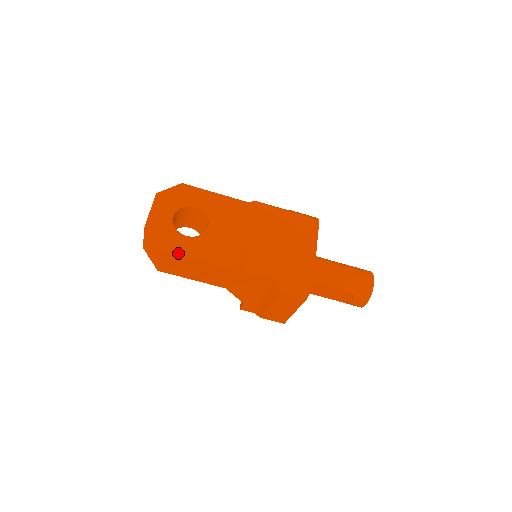
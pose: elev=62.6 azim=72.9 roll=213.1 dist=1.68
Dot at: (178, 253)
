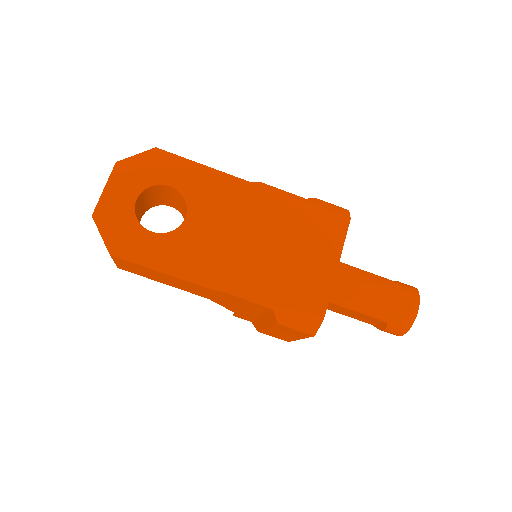
Dot at: (136, 258)
